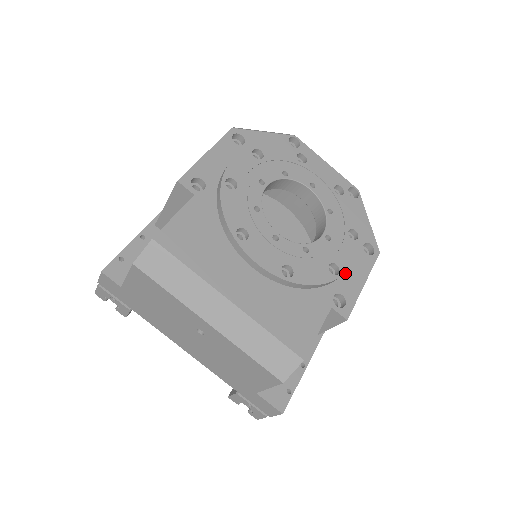
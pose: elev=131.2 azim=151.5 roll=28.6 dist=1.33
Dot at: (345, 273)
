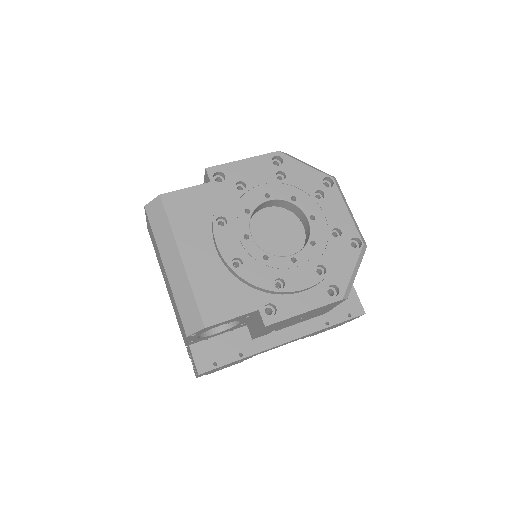
Dot at: (293, 294)
